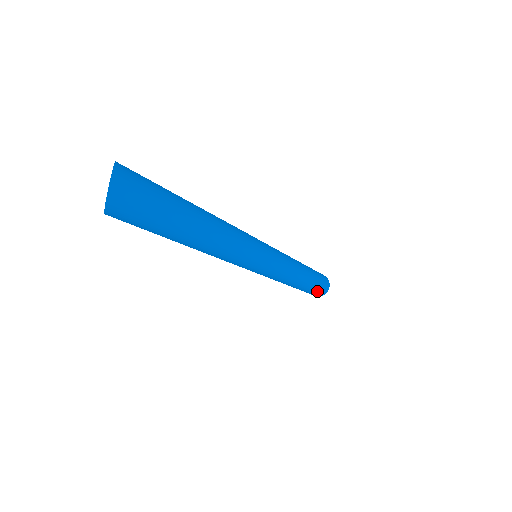
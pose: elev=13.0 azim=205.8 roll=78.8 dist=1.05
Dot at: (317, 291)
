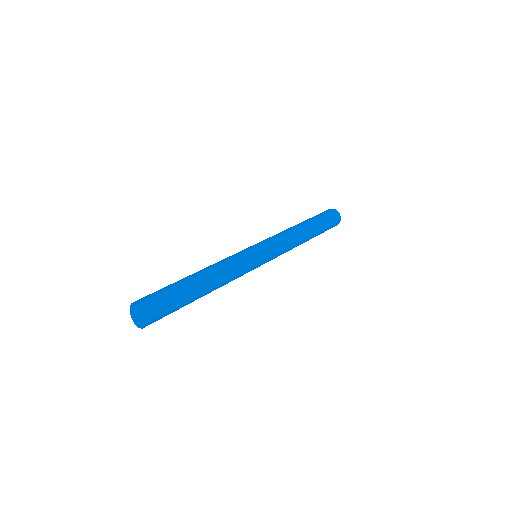
Dot at: (330, 227)
